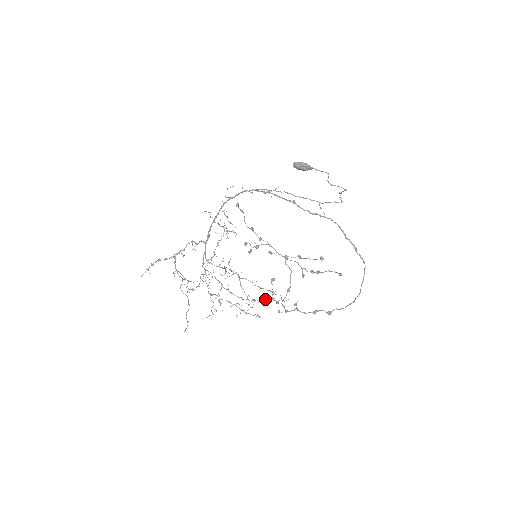
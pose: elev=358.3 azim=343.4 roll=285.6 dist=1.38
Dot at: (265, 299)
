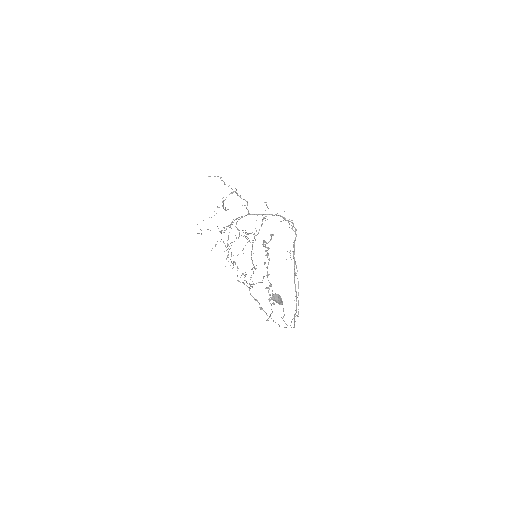
Dot at: occluded
